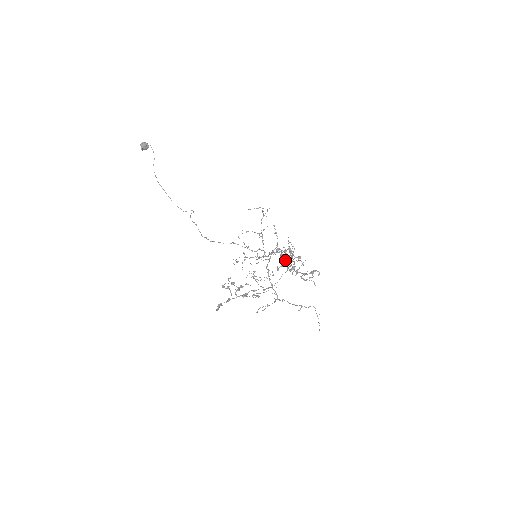
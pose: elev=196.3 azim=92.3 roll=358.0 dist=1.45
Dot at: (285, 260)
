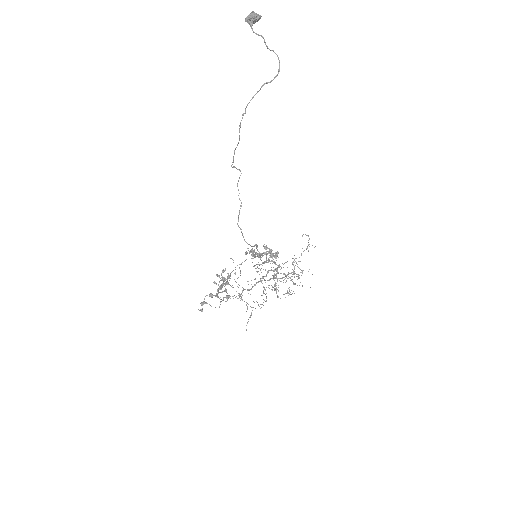
Dot at: occluded
